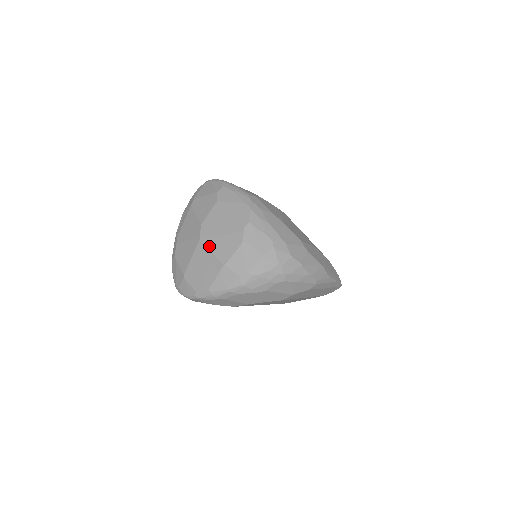
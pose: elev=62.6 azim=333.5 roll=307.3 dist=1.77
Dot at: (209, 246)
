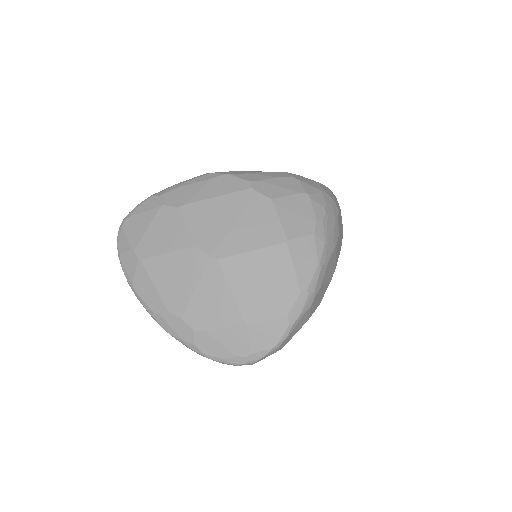
Dot at: (240, 249)
